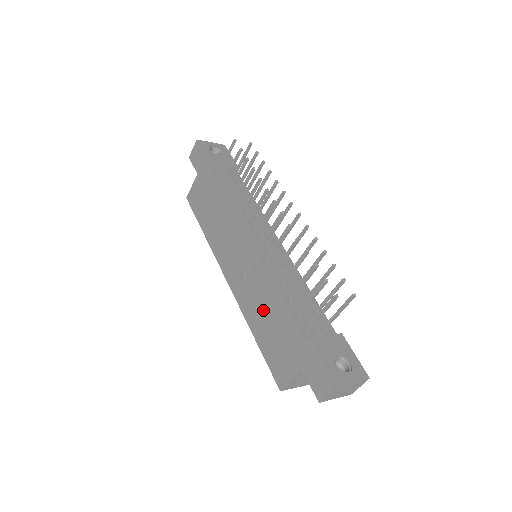
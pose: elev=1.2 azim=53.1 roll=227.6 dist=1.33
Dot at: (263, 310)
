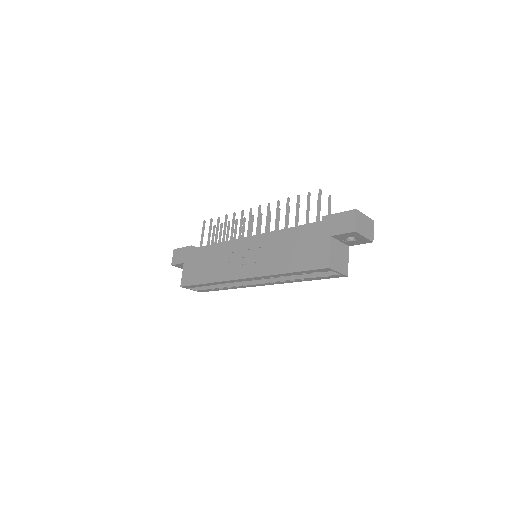
Dot at: (283, 251)
